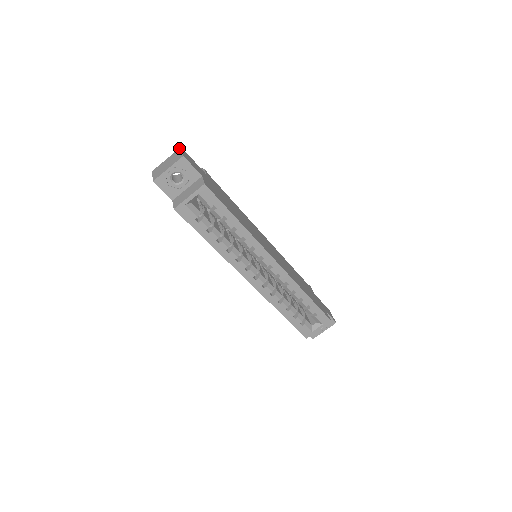
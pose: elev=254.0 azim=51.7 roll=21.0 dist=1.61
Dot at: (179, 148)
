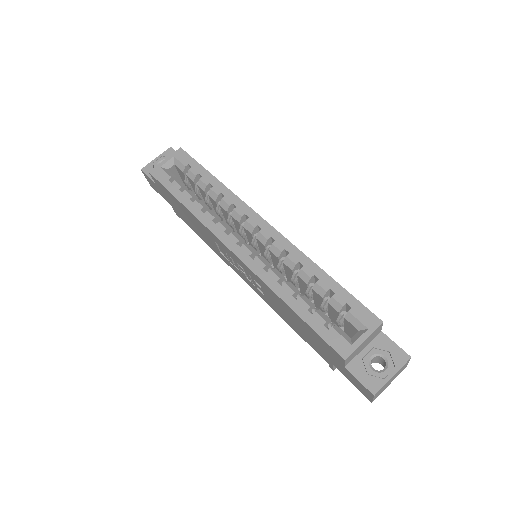
Dot at: occluded
